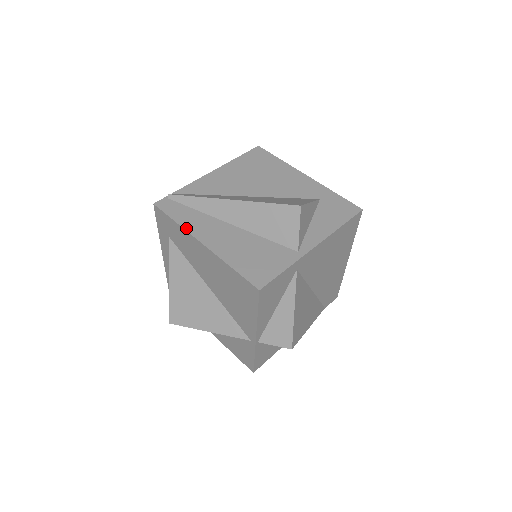
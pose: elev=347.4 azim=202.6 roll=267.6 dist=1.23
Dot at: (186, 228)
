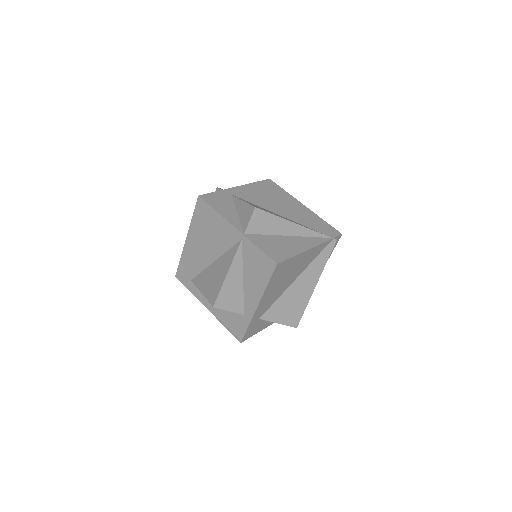
Dot at: (183, 252)
